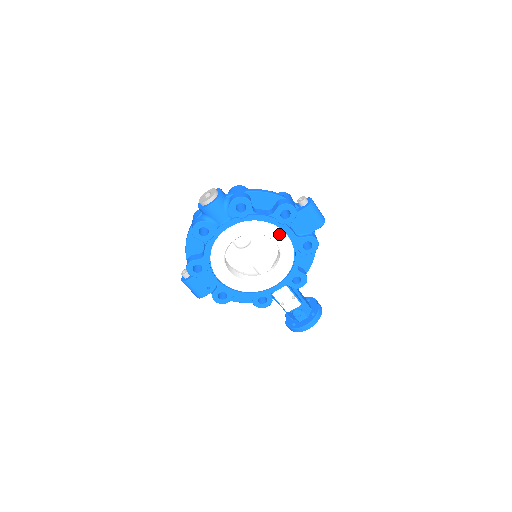
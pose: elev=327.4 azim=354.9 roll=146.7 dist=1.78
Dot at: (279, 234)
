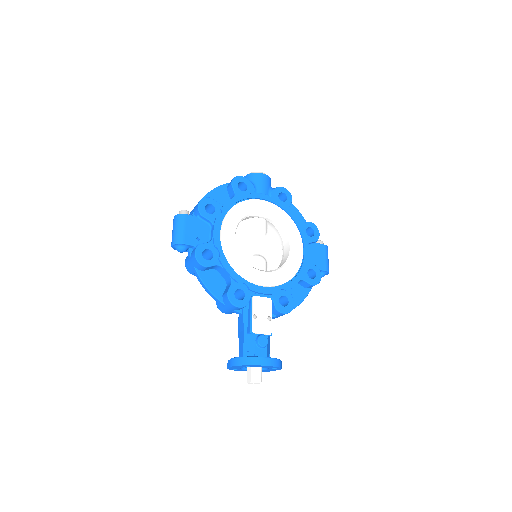
Dot at: (298, 240)
